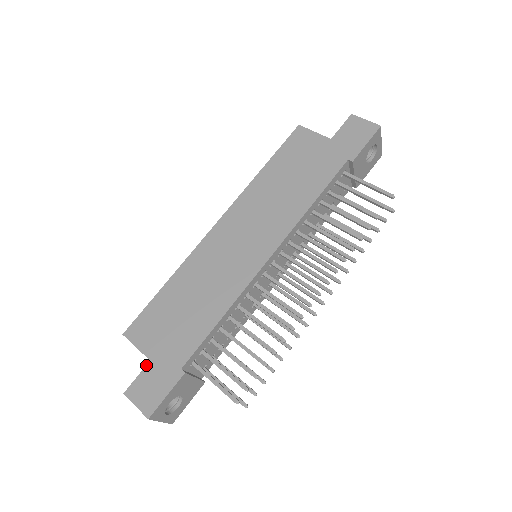
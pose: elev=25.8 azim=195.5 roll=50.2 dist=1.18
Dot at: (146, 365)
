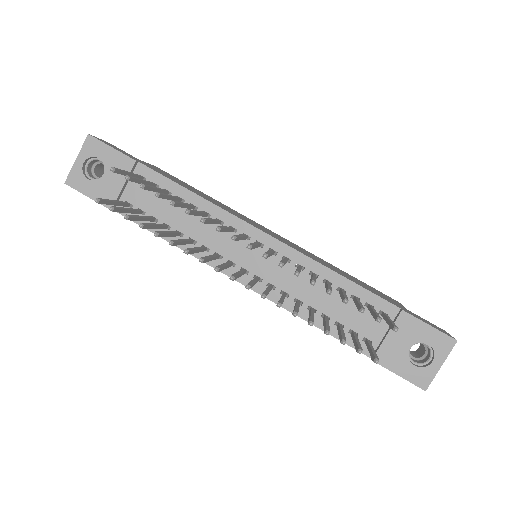
Dot at: occluded
